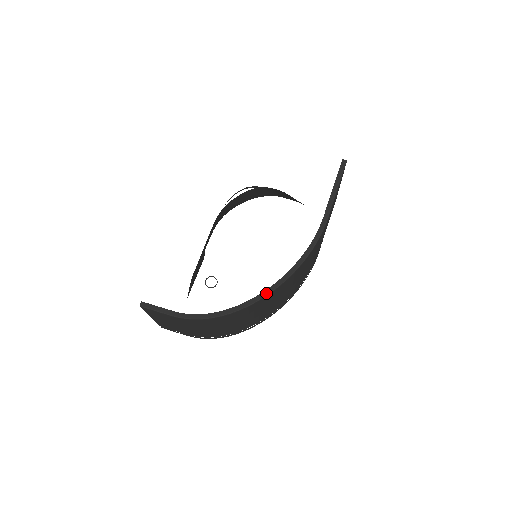
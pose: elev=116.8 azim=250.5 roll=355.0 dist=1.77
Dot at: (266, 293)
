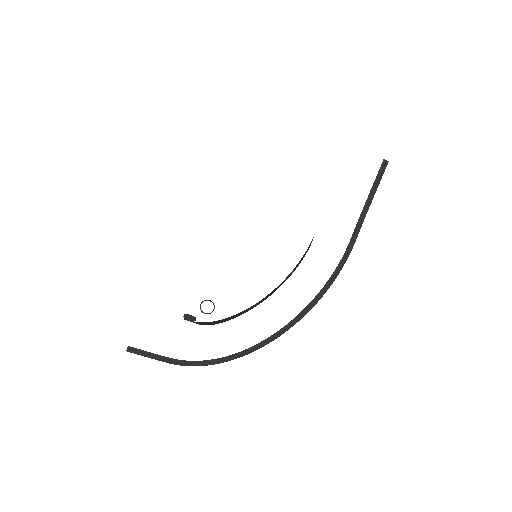
Dot at: (274, 337)
